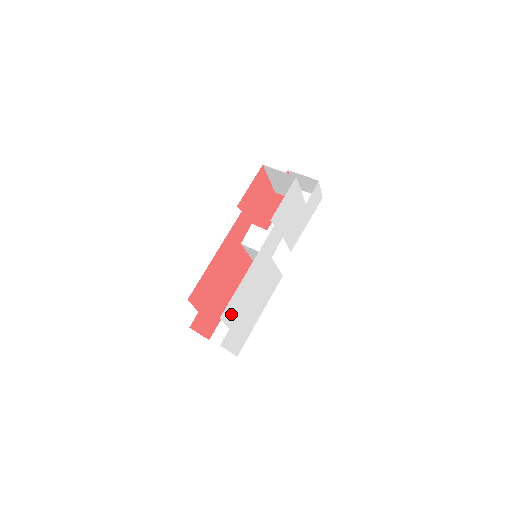
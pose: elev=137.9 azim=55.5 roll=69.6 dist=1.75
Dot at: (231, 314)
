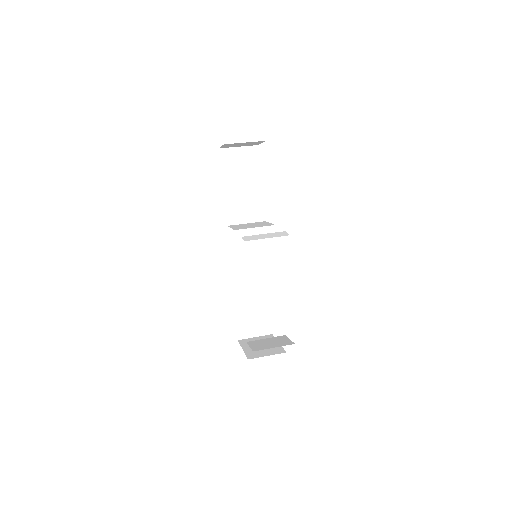
Dot at: occluded
